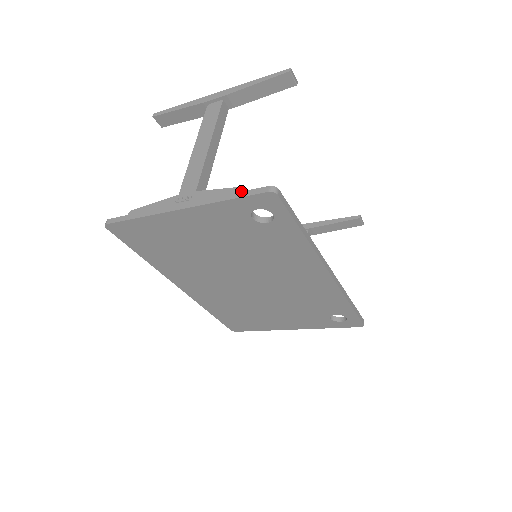
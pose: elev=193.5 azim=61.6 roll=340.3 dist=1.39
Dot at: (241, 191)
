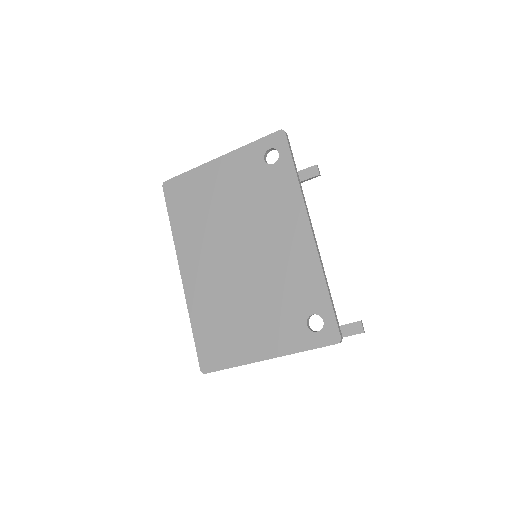
Dot at: occluded
